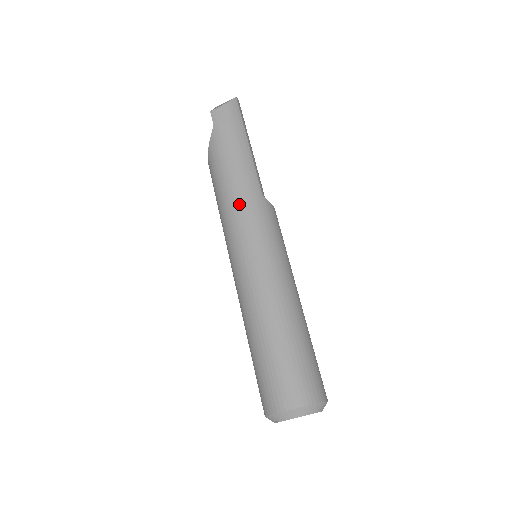
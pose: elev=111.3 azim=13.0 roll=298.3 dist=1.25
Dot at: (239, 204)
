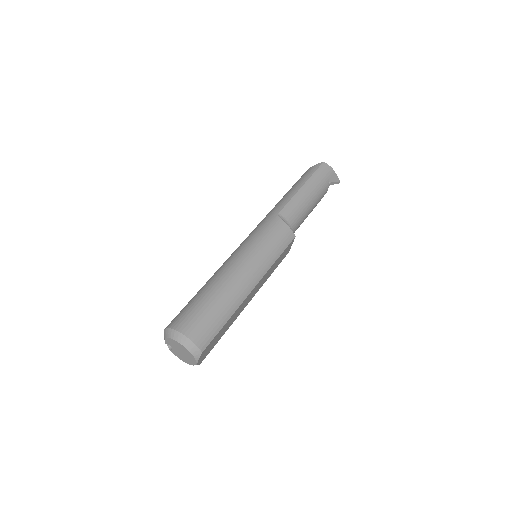
Dot at: occluded
